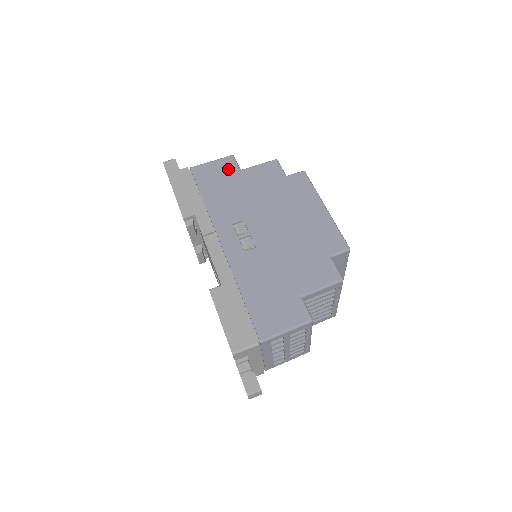
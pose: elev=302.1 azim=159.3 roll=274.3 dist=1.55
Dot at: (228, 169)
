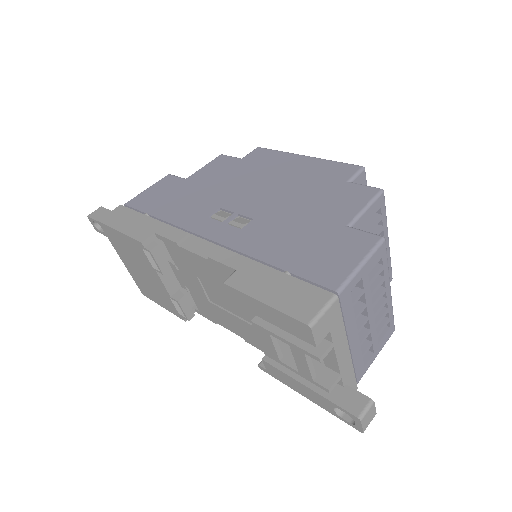
Dot at: (171, 184)
